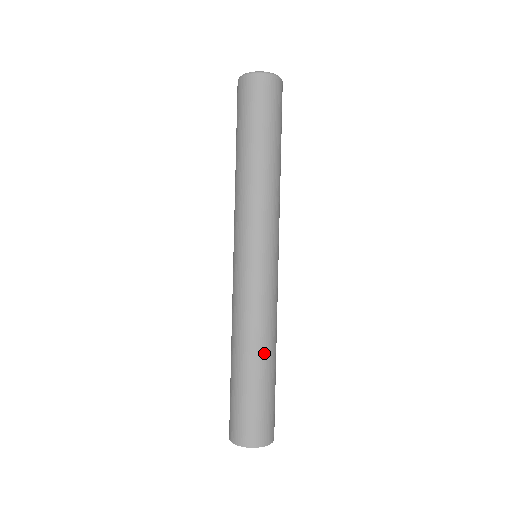
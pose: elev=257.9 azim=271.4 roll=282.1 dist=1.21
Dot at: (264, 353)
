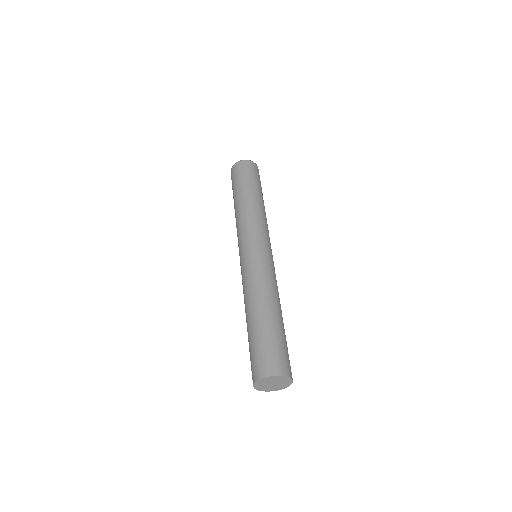
Dot at: (270, 305)
